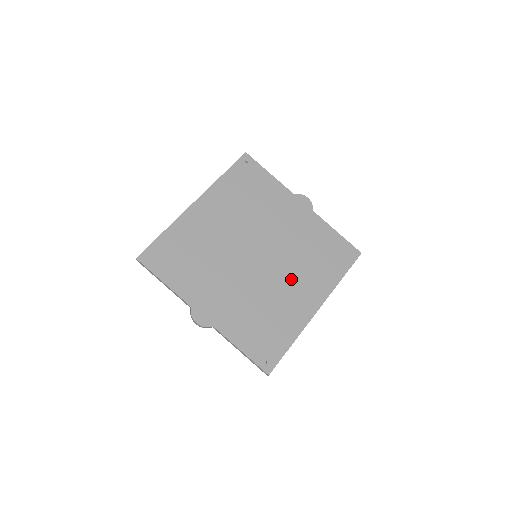
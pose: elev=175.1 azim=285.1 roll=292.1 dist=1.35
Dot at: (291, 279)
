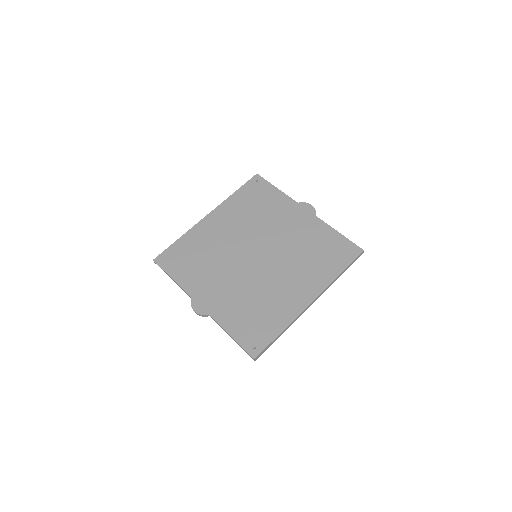
Dot at: (287, 275)
